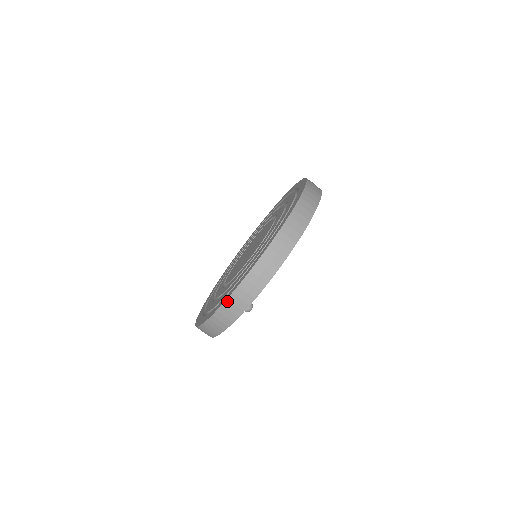
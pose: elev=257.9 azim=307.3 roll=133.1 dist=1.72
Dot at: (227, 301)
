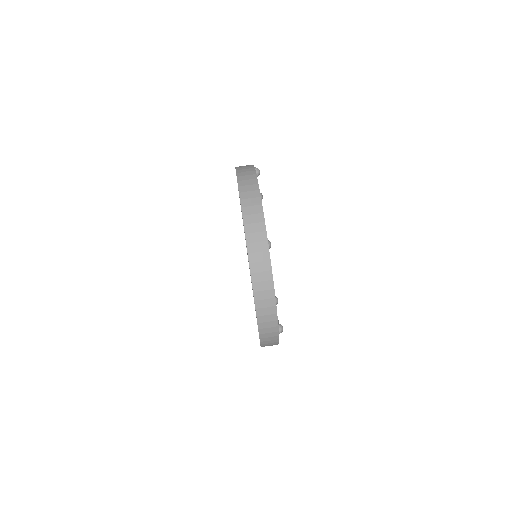
Dot at: (261, 339)
